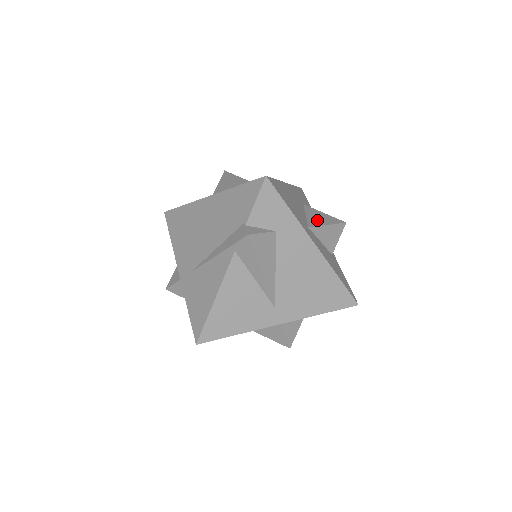
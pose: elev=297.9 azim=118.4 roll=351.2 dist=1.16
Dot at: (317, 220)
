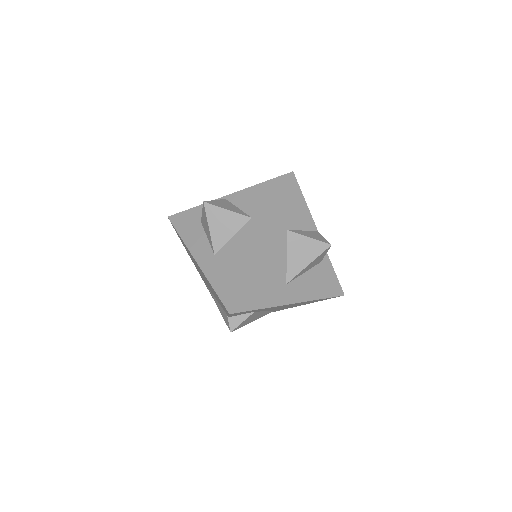
Dot at: (298, 262)
